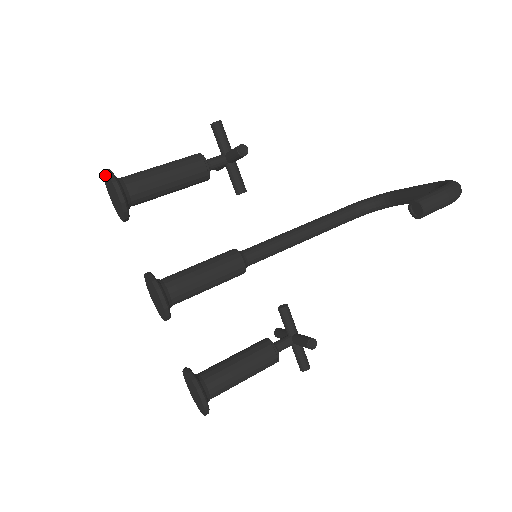
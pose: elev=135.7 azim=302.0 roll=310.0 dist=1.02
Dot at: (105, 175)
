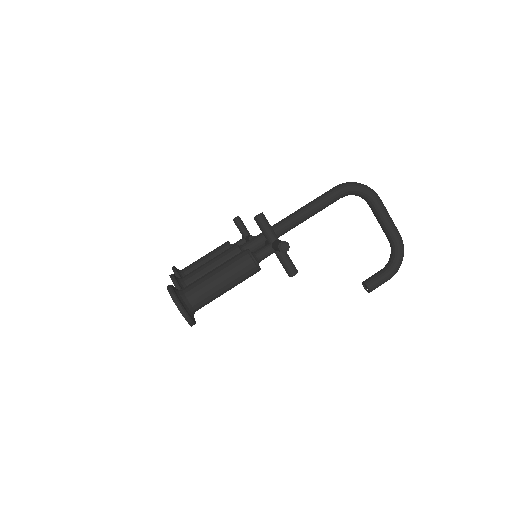
Dot at: (180, 312)
